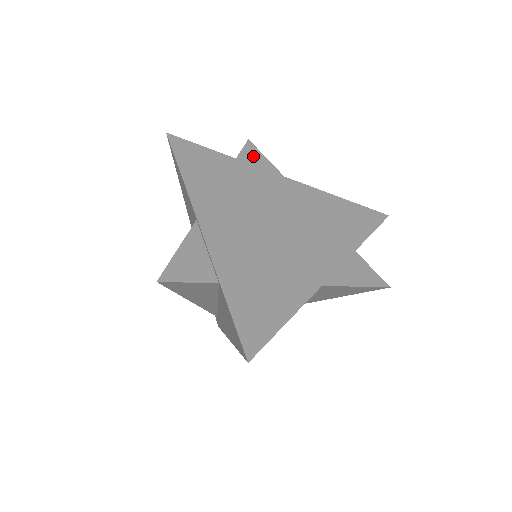
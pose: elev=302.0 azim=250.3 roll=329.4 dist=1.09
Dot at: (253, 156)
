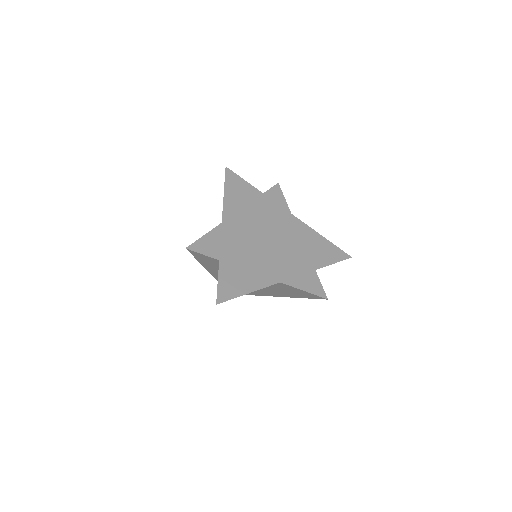
Dot at: (276, 194)
